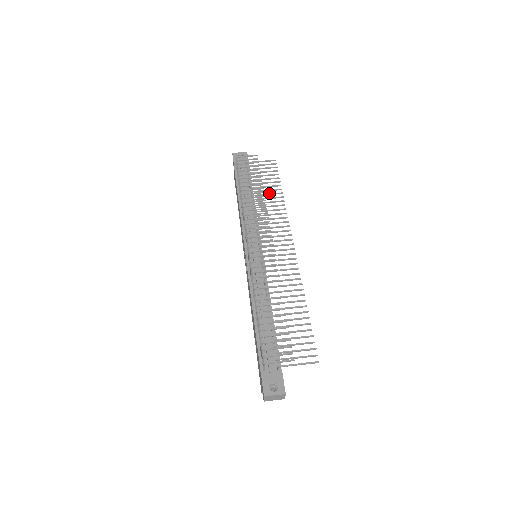
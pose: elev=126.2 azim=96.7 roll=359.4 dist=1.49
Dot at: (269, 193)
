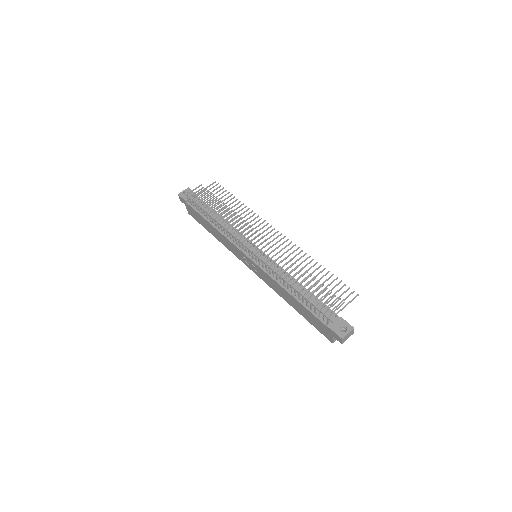
Dot at: (231, 207)
